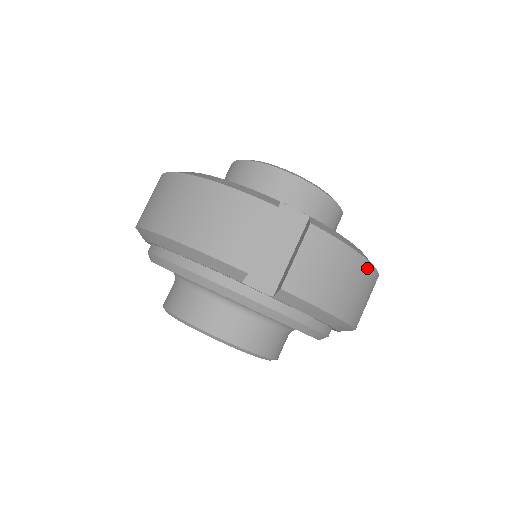
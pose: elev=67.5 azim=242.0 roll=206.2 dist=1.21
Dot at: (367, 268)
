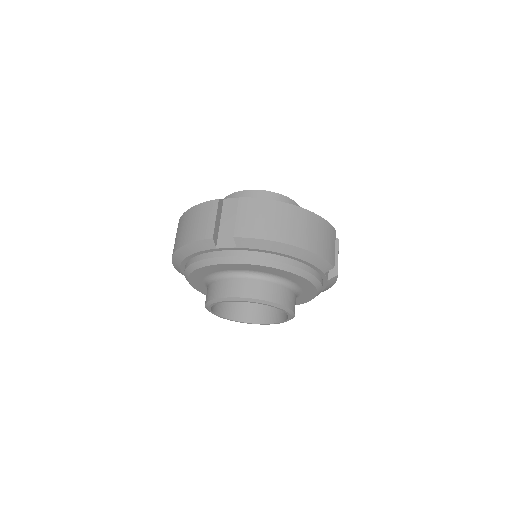
Dot at: occluded
